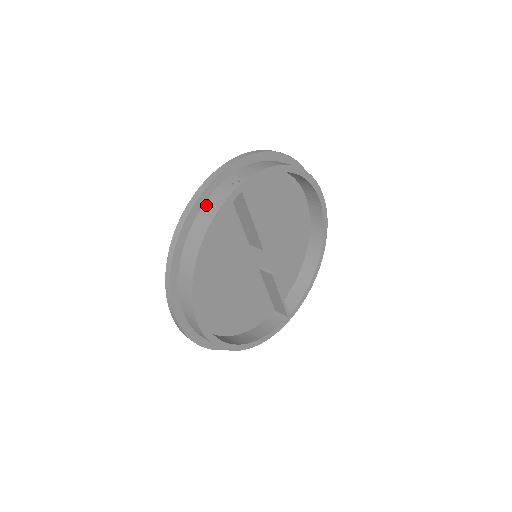
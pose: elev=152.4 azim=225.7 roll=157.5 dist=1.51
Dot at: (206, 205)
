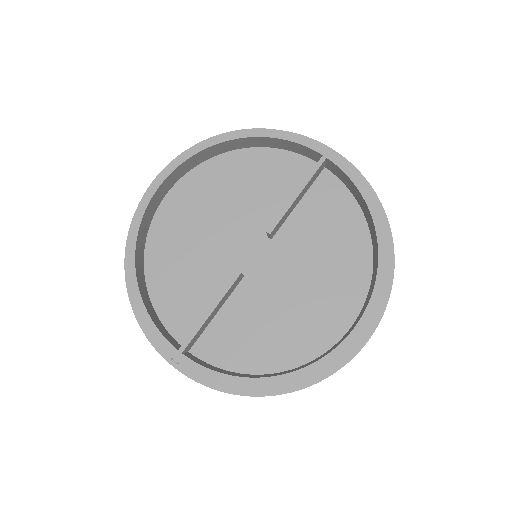
Dot at: occluded
